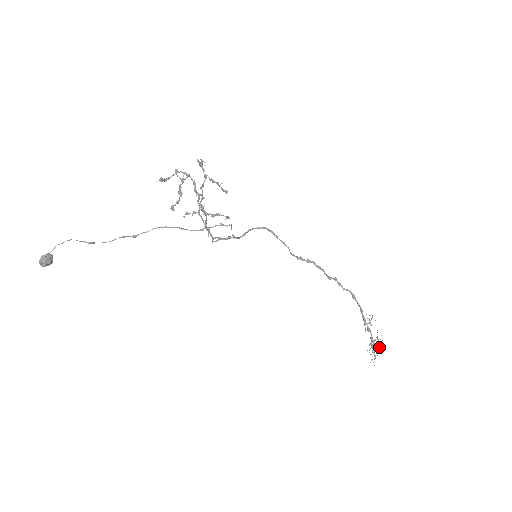
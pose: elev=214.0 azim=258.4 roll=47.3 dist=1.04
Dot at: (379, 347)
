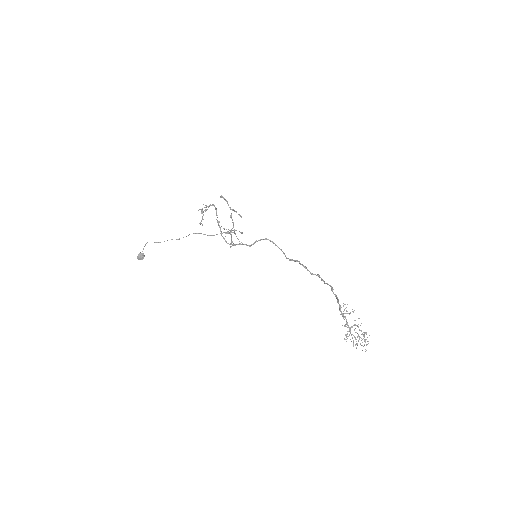
Dot at: (365, 339)
